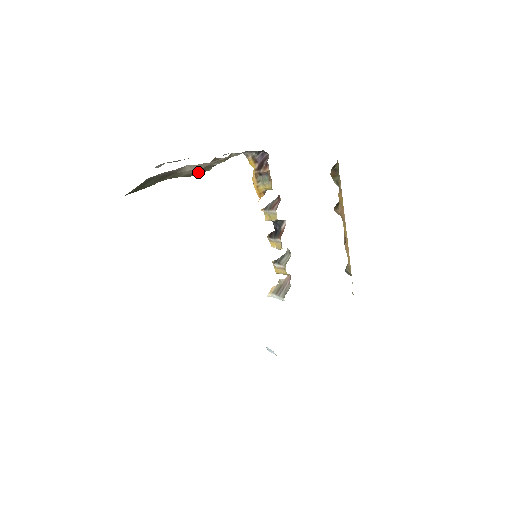
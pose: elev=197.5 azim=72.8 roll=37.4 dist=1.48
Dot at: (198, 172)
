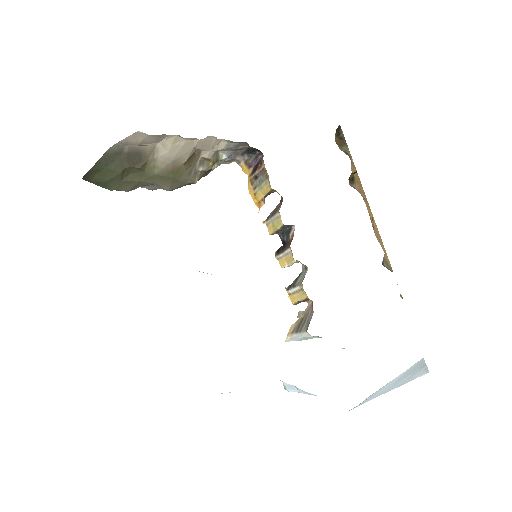
Dot at: (180, 174)
